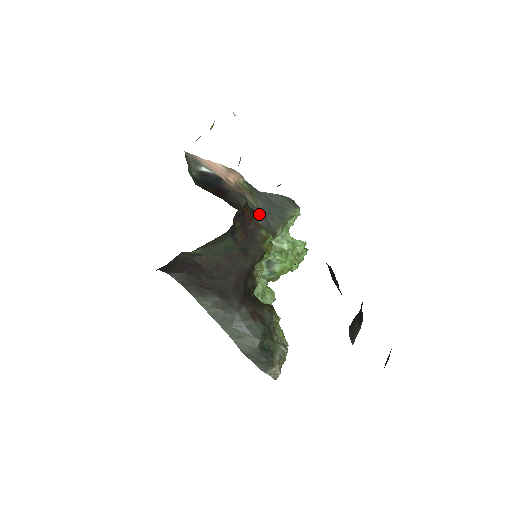
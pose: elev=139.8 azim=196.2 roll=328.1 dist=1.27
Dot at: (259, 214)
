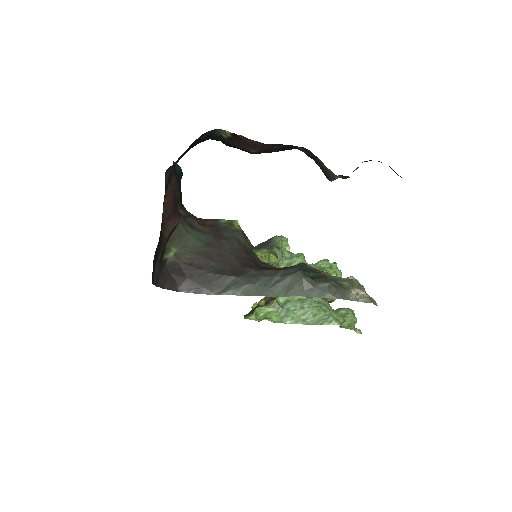
Dot at: occluded
